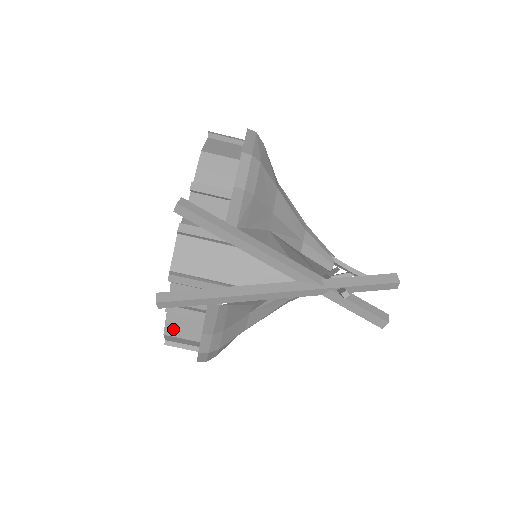
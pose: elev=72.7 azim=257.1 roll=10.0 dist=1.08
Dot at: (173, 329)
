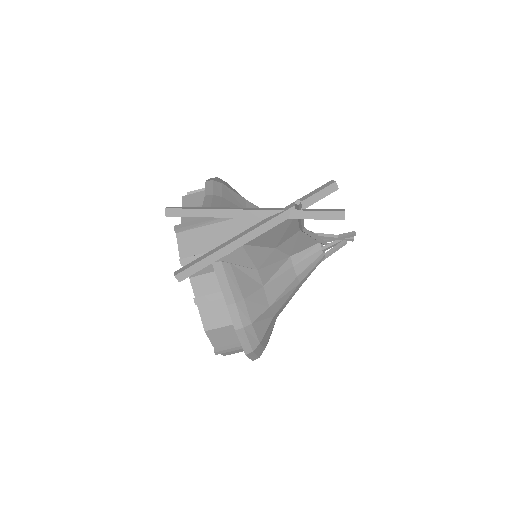
Dot at: (209, 322)
